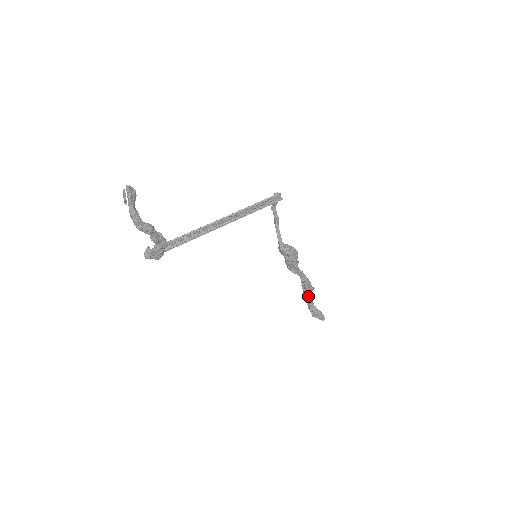
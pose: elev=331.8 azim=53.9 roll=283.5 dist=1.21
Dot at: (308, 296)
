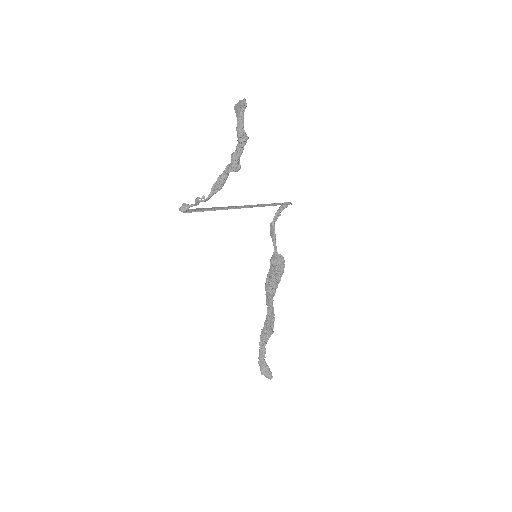
Dot at: (264, 344)
